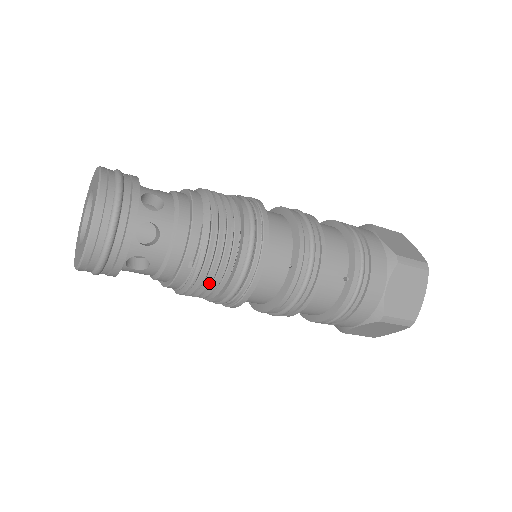
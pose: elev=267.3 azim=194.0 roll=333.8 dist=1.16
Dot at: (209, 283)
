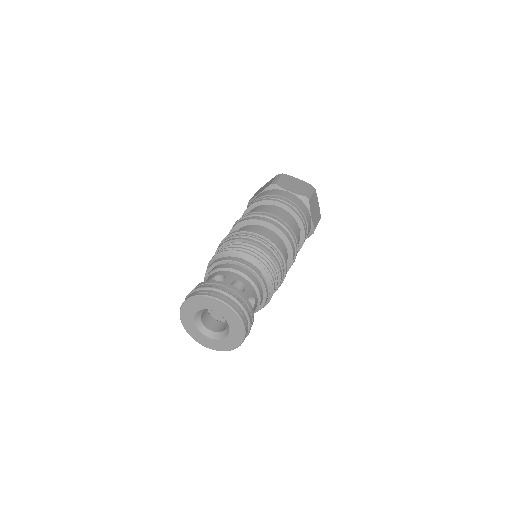
Dot at: occluded
